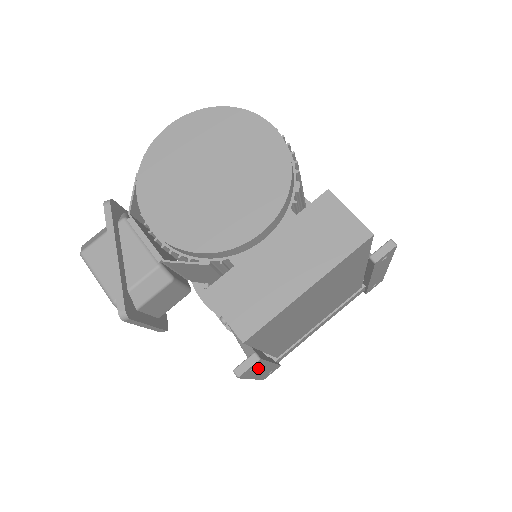
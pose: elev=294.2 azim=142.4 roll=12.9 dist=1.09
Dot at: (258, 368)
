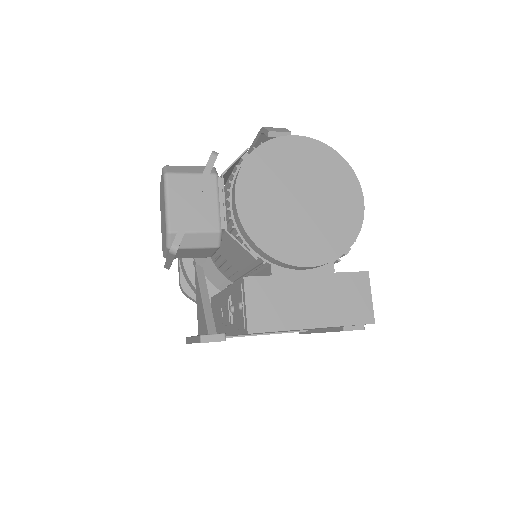
Dot at: occluded
